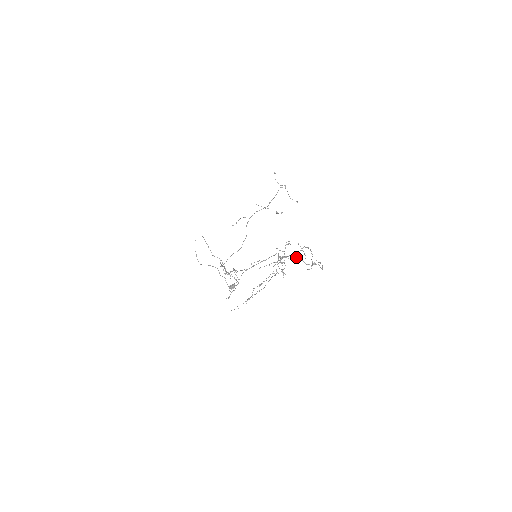
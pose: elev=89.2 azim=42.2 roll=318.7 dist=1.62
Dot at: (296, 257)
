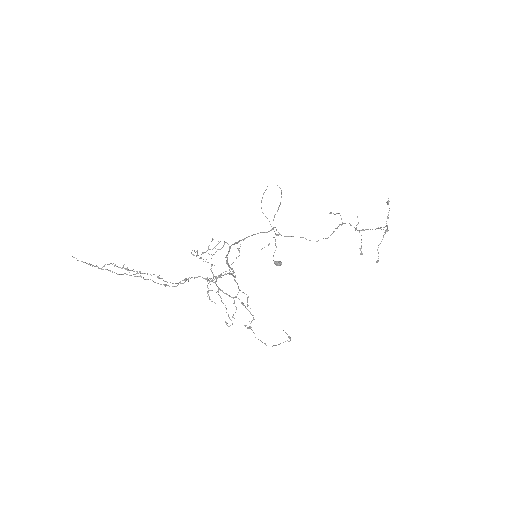
Dot at: (220, 296)
